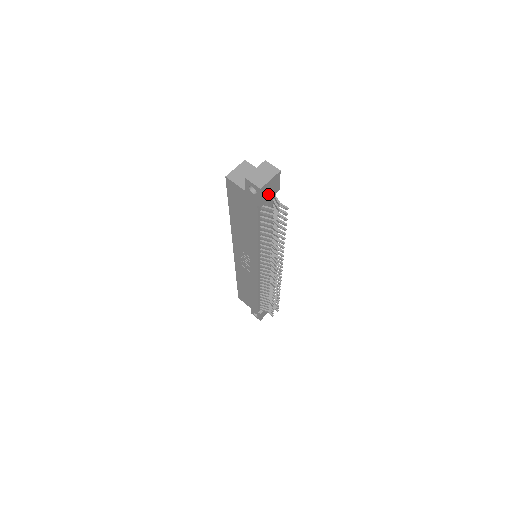
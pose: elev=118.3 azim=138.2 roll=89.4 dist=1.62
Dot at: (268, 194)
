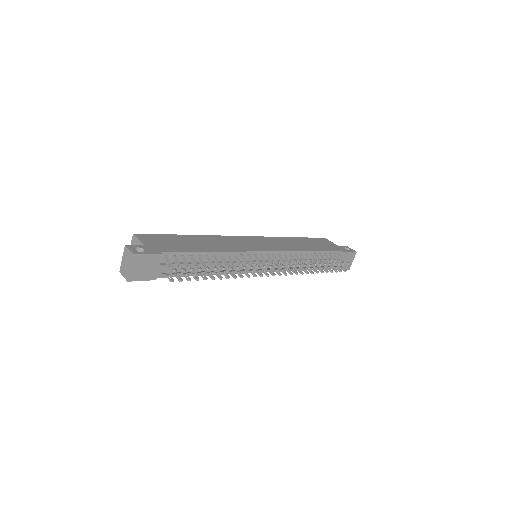
Dot at: (149, 270)
